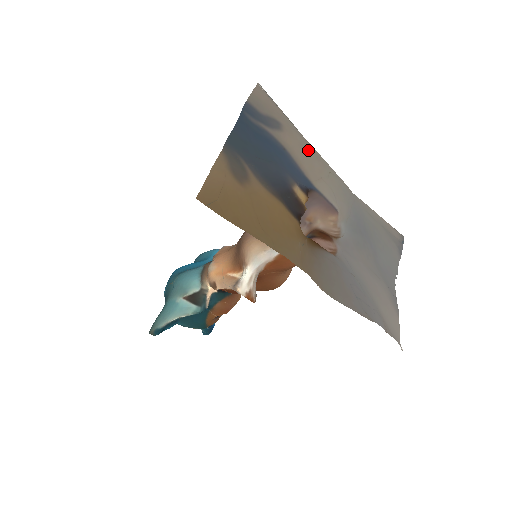
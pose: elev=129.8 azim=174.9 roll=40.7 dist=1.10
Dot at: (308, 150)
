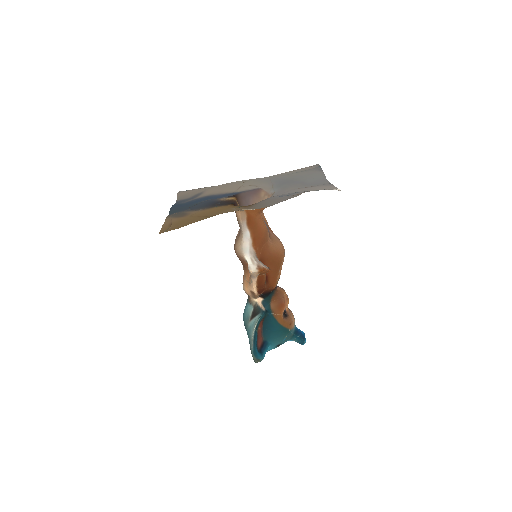
Dot at: (223, 186)
